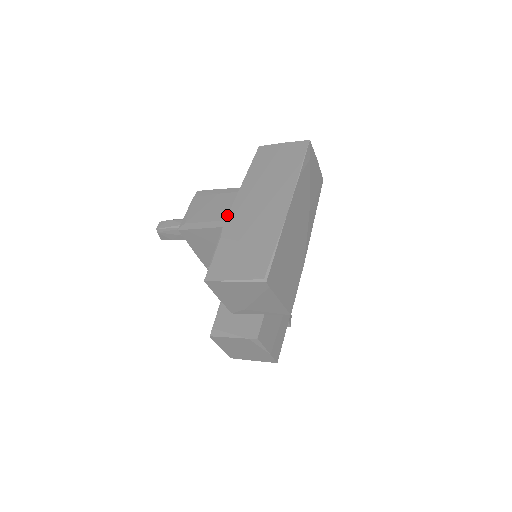
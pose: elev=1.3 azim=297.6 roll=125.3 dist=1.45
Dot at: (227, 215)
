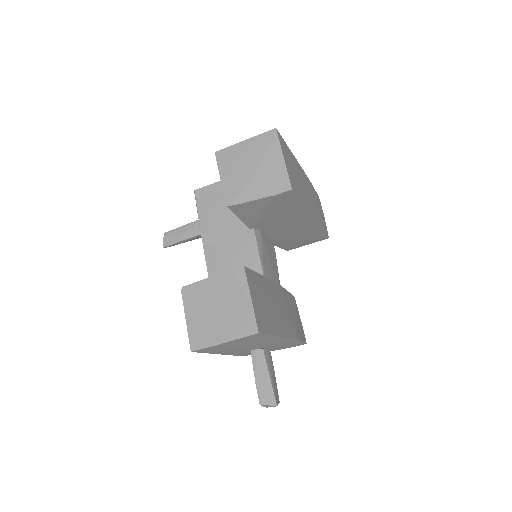
Dot at: occluded
